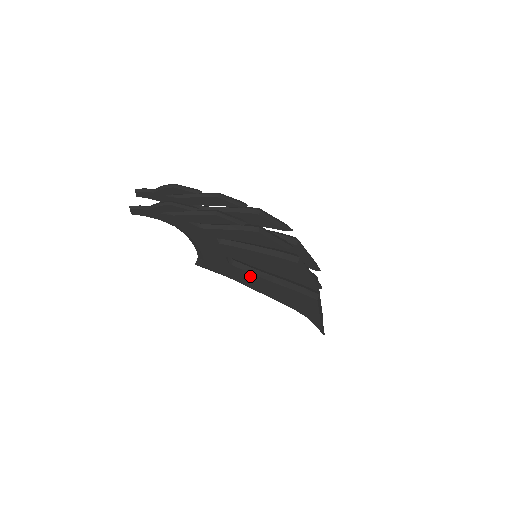
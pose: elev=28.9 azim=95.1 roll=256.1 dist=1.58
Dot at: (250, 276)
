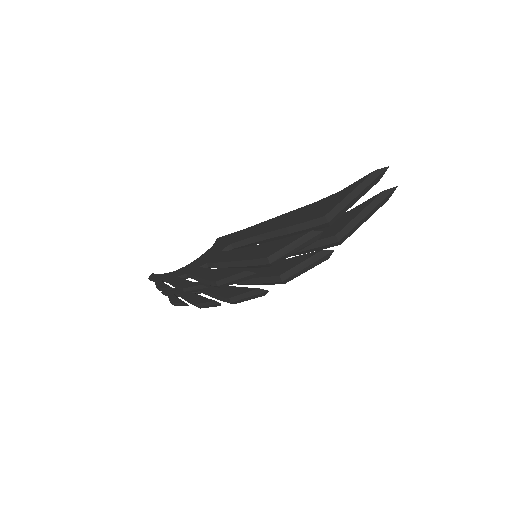
Dot at: occluded
